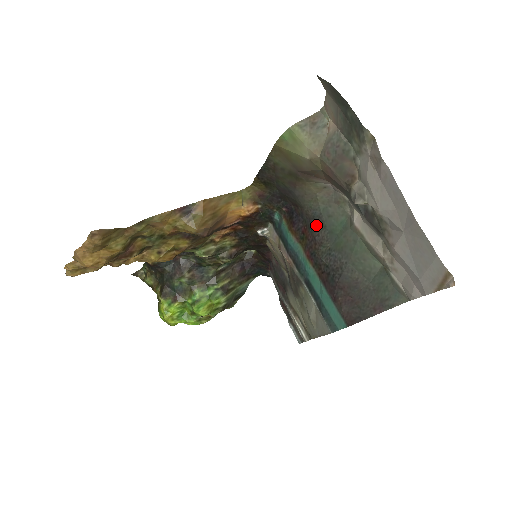
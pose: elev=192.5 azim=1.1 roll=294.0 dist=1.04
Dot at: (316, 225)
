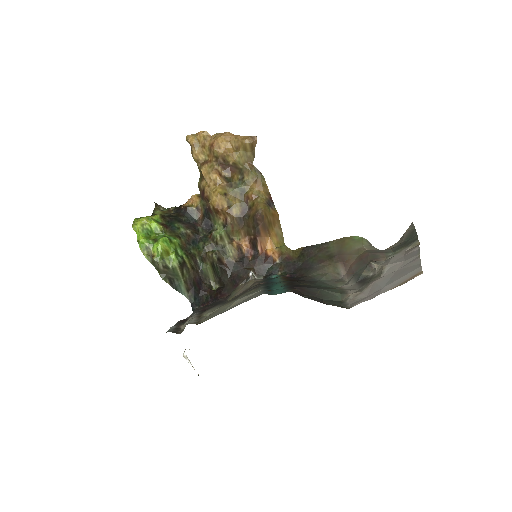
Dot at: (308, 281)
